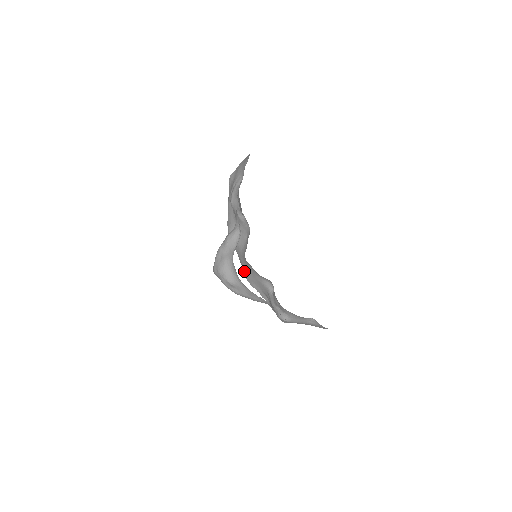
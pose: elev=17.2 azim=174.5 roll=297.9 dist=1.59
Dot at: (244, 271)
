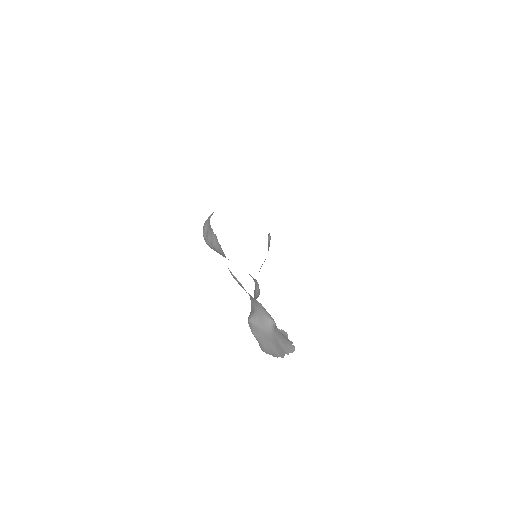
Dot at: occluded
